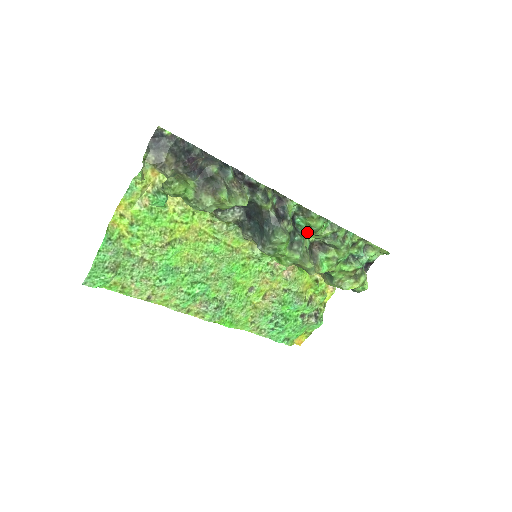
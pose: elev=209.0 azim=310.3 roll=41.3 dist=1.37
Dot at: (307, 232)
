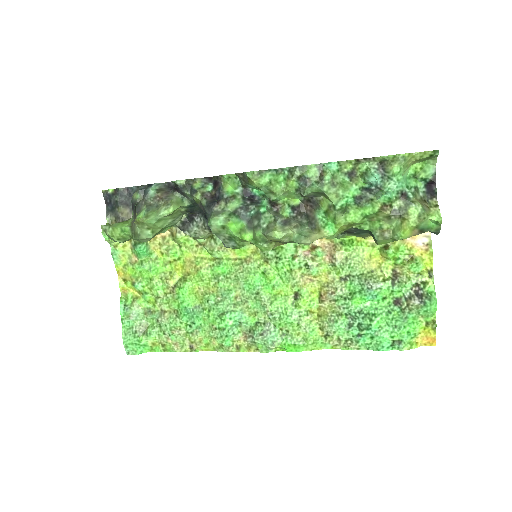
Dot at: (268, 198)
